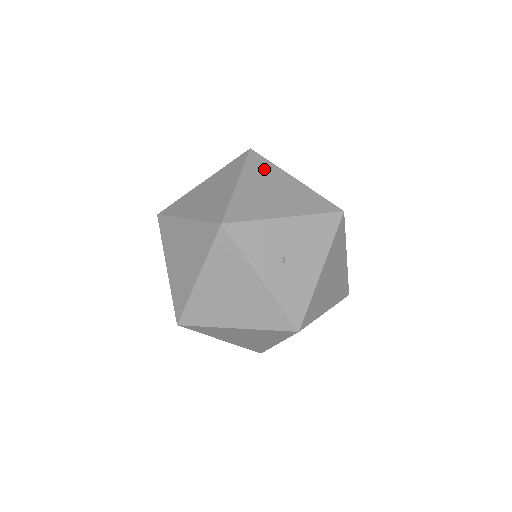
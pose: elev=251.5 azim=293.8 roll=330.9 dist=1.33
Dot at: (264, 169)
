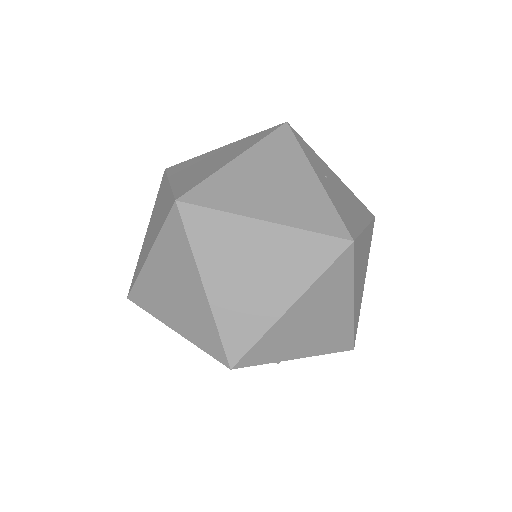
Dot at: occluded
